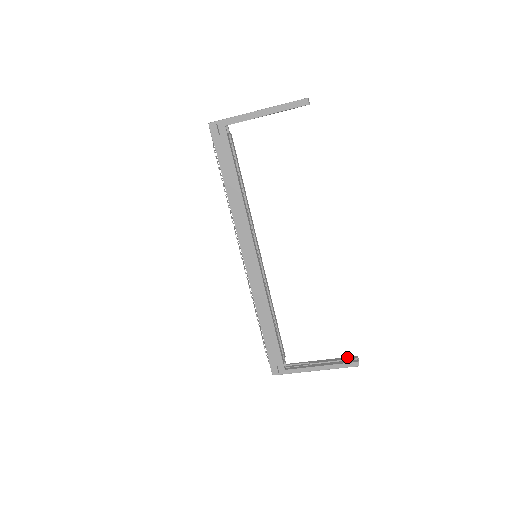
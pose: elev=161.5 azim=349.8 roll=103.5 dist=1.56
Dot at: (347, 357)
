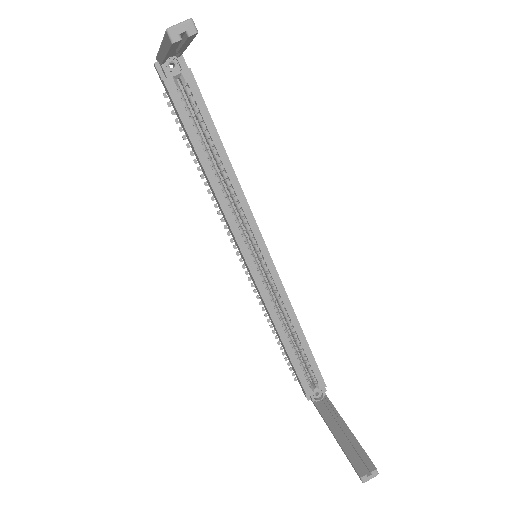
Dot at: (366, 455)
